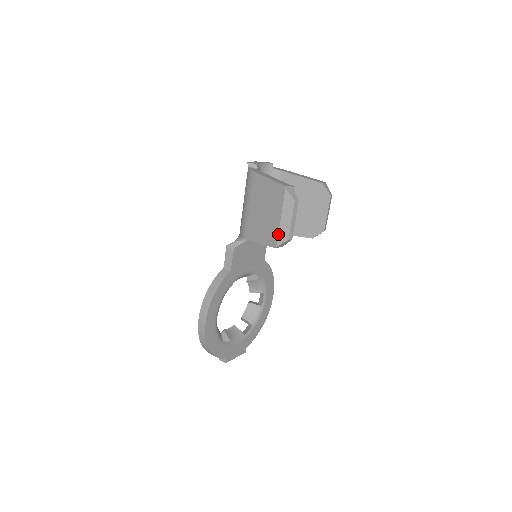
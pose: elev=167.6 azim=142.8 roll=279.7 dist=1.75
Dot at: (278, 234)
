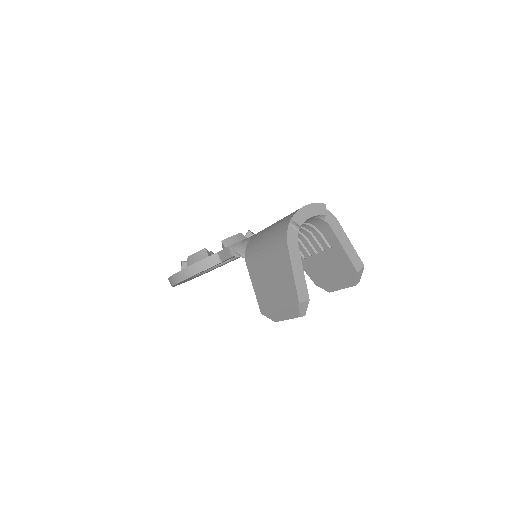
Dot at: (269, 313)
